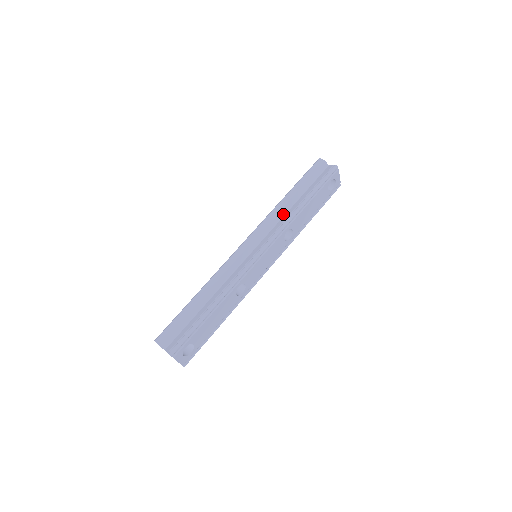
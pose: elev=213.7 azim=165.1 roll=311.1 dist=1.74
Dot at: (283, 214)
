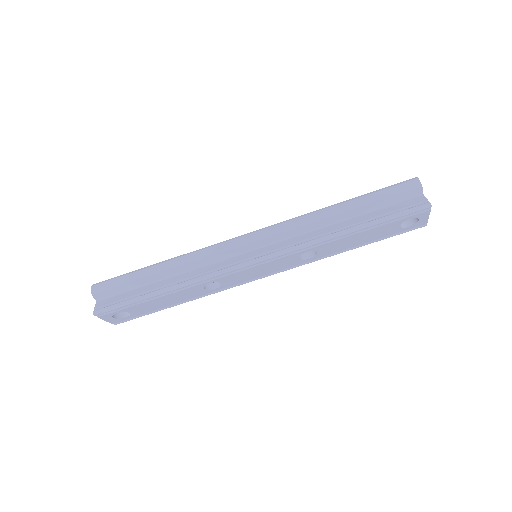
Dot at: (317, 227)
